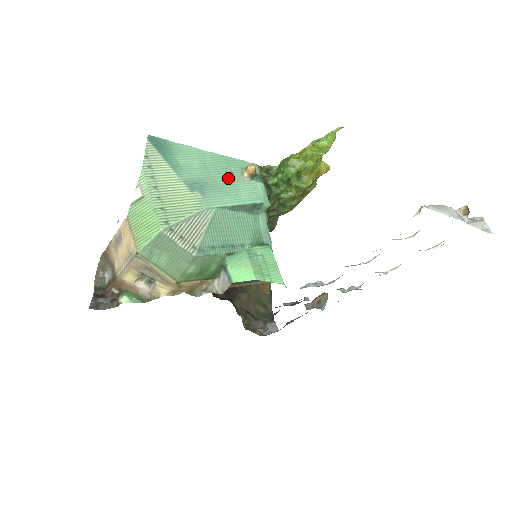
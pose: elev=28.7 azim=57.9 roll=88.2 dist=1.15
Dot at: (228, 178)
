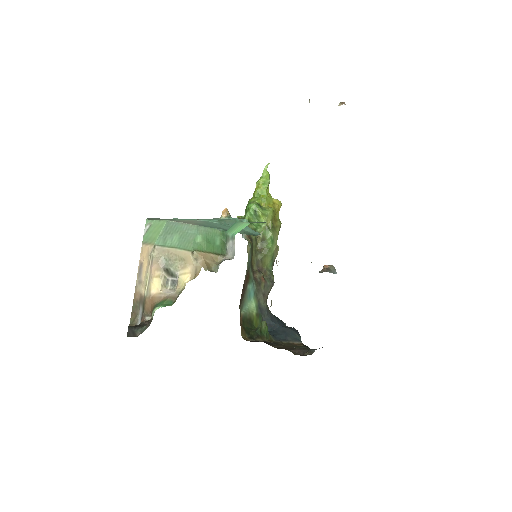
Dot at: occluded
